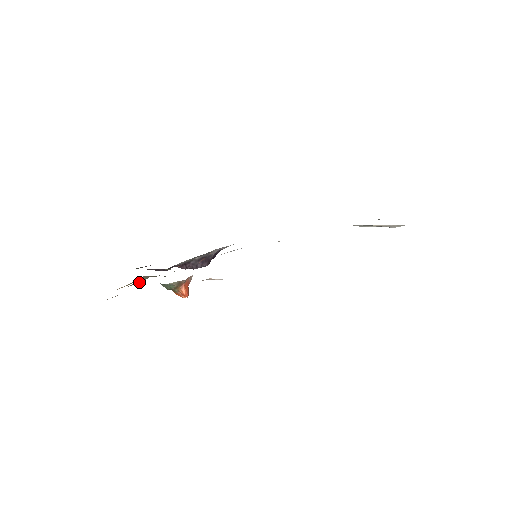
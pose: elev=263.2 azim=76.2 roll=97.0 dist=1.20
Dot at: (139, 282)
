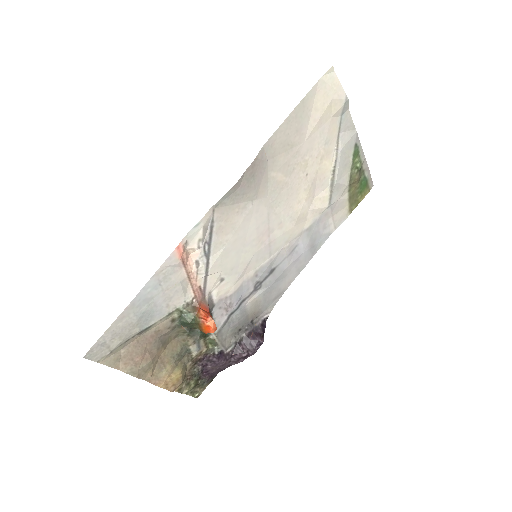
Dot at: (174, 349)
